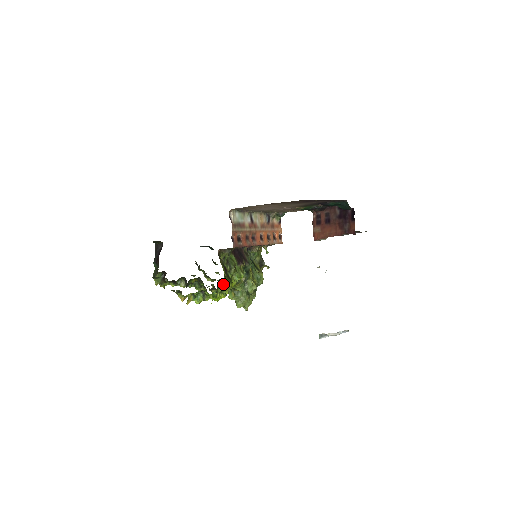
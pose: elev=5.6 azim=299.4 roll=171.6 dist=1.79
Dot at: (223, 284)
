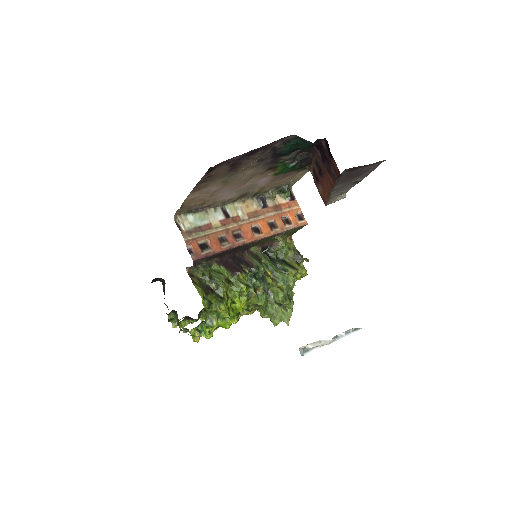
Dot at: (211, 308)
